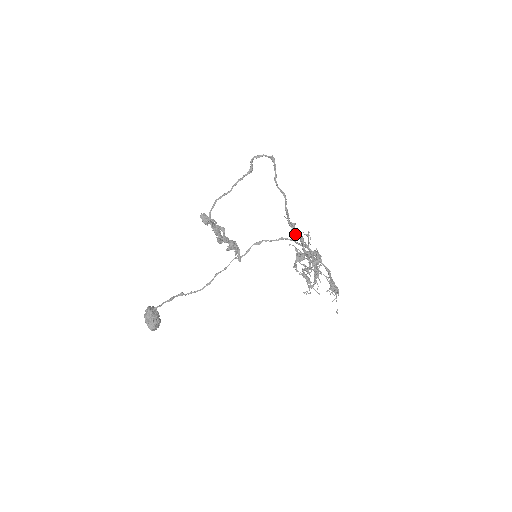
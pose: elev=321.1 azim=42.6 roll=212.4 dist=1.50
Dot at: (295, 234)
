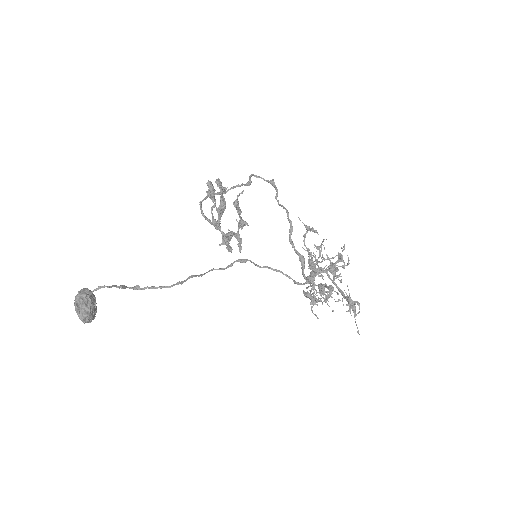
Dot at: occluded
